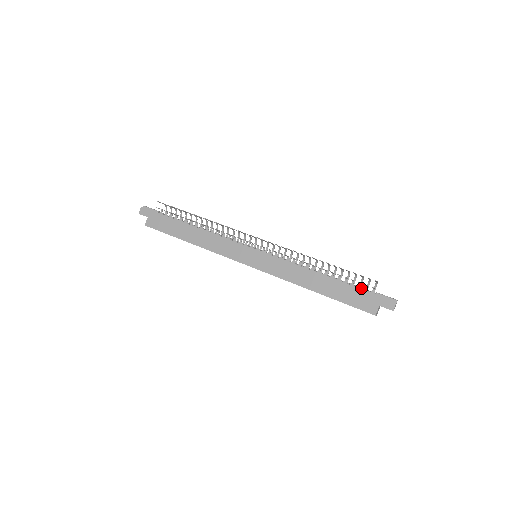
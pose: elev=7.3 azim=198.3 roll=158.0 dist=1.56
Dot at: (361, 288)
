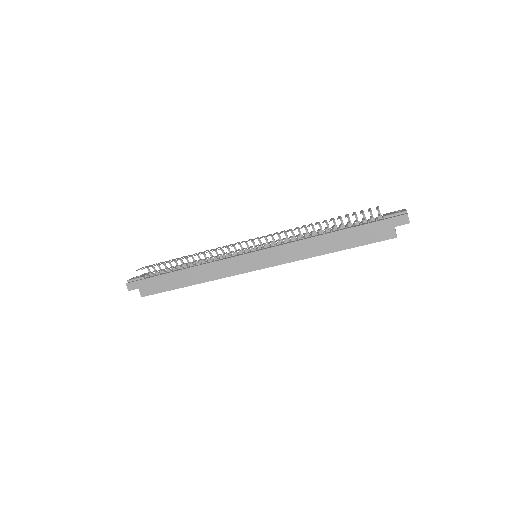
Dot at: (368, 222)
